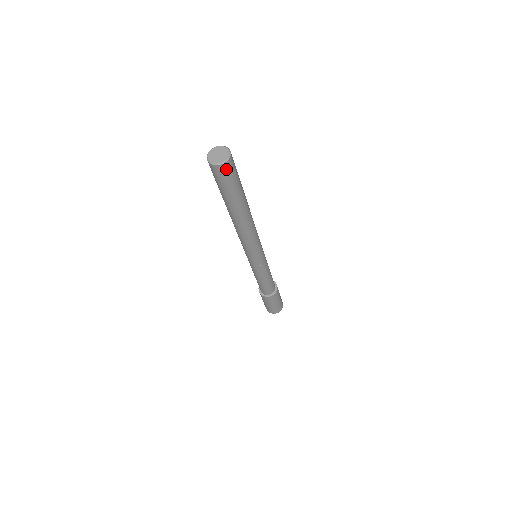
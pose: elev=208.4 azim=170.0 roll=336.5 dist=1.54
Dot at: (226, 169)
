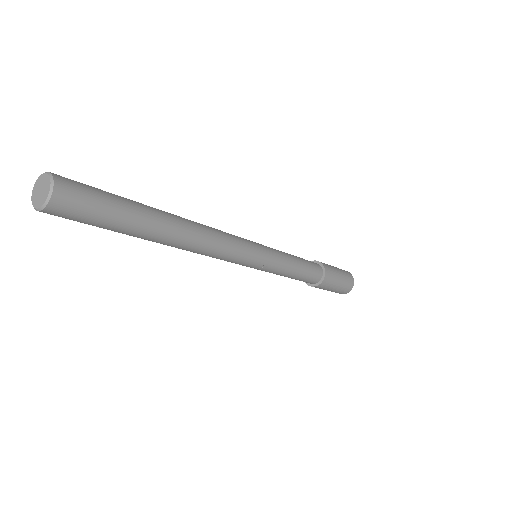
Dot at: (61, 210)
